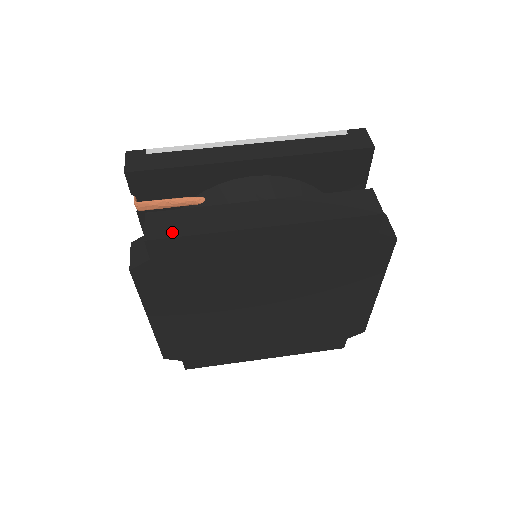
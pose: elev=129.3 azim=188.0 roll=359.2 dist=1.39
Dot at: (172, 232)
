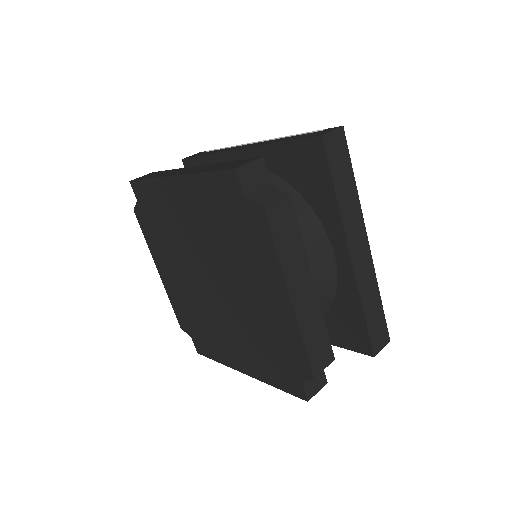
Dot at: (143, 178)
